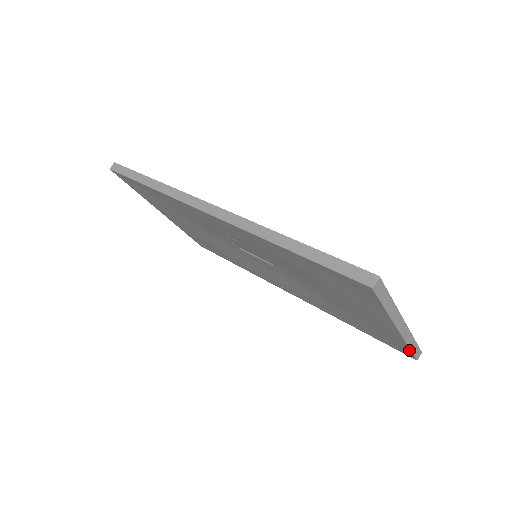
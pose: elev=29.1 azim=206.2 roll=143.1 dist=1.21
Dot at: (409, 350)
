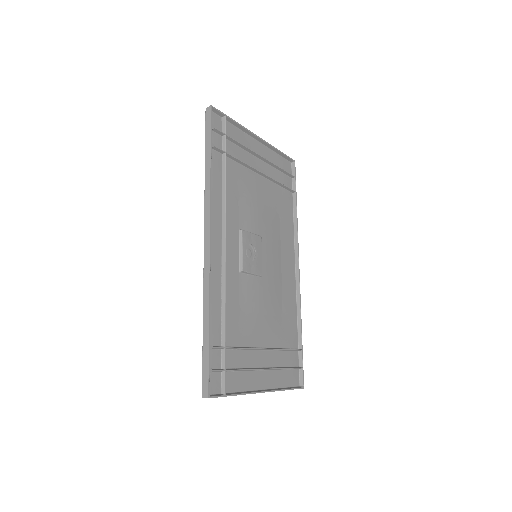
Dot at: (284, 387)
